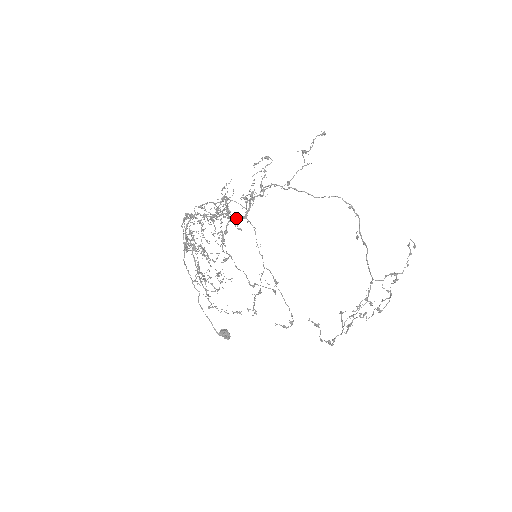
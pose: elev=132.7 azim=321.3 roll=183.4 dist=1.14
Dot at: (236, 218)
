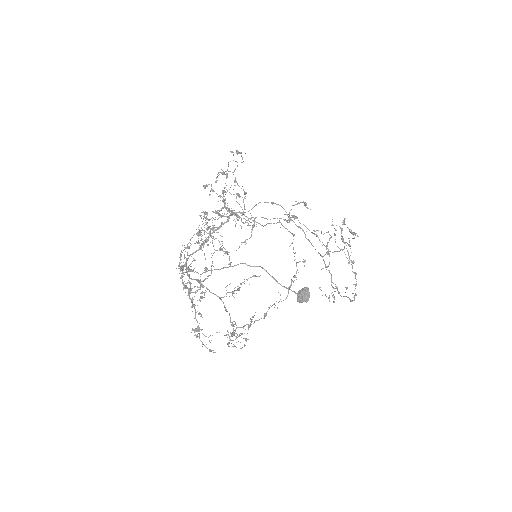
Dot at: (229, 210)
